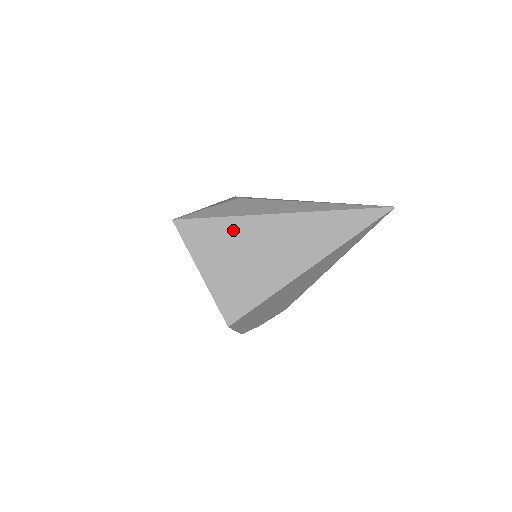
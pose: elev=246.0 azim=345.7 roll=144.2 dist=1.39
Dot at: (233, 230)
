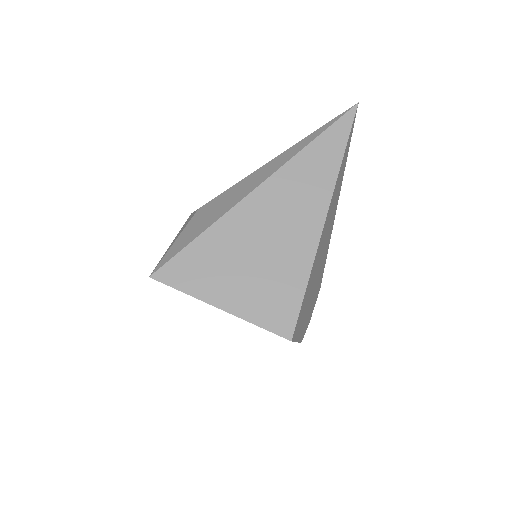
Dot at: (220, 240)
